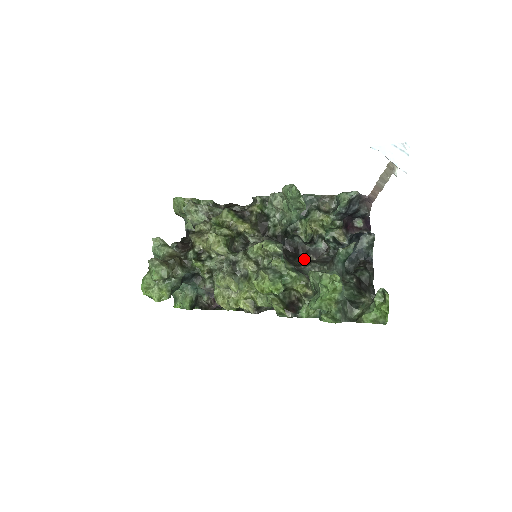
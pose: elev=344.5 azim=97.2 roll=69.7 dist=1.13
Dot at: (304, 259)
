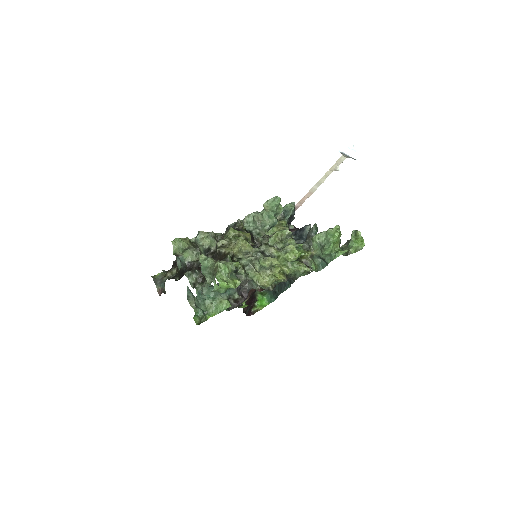
Dot at: occluded
